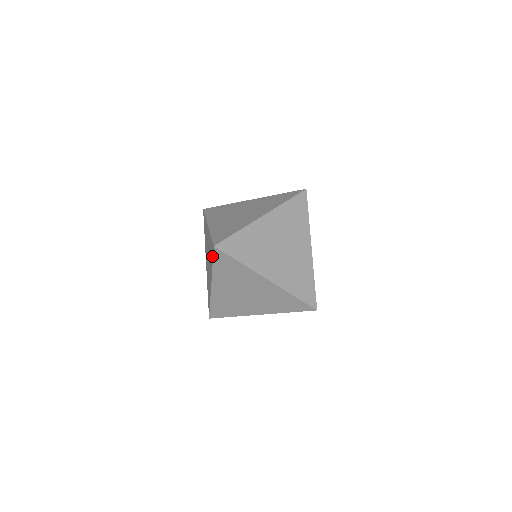
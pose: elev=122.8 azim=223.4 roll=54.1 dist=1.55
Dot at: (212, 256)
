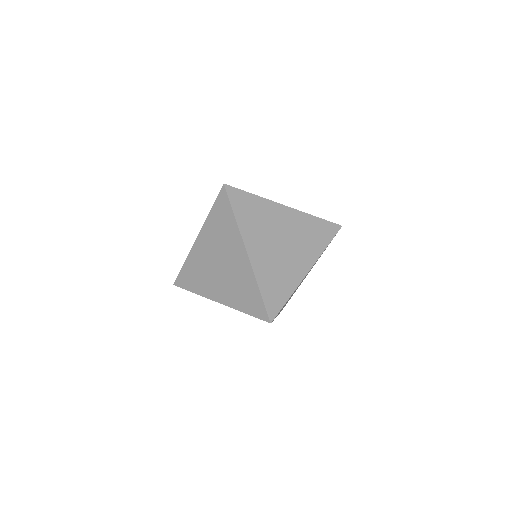
Dot at: (217, 200)
